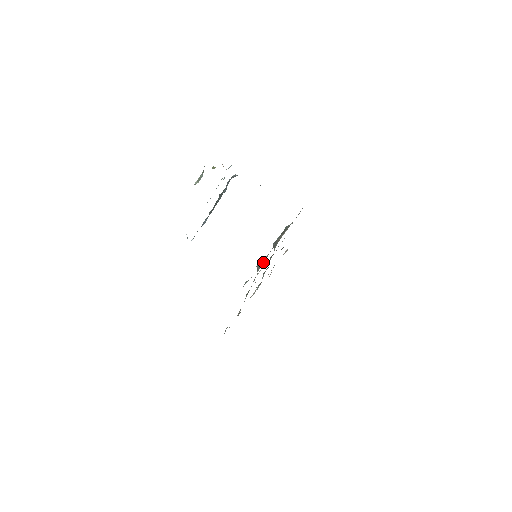
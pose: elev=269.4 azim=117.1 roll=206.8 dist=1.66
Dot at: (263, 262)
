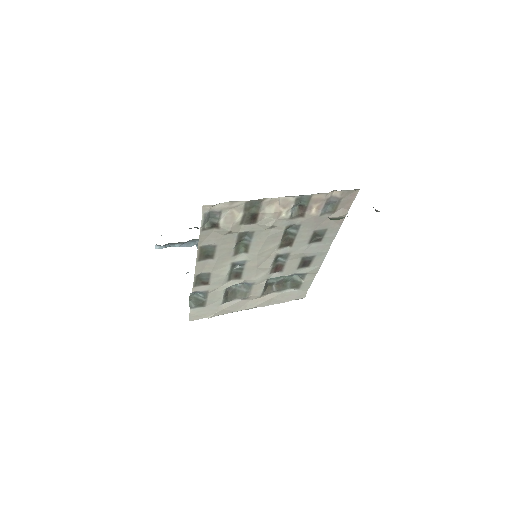
Dot at: (223, 307)
